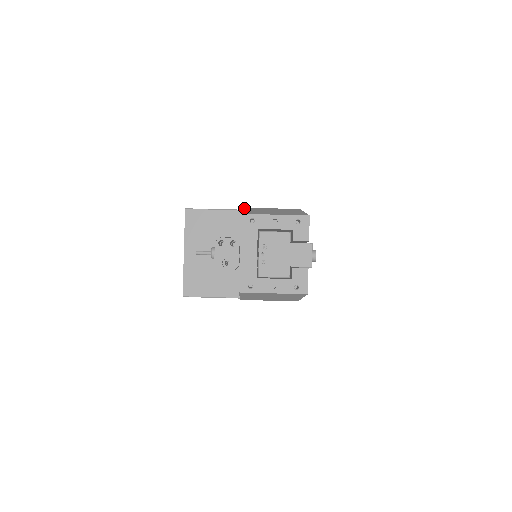
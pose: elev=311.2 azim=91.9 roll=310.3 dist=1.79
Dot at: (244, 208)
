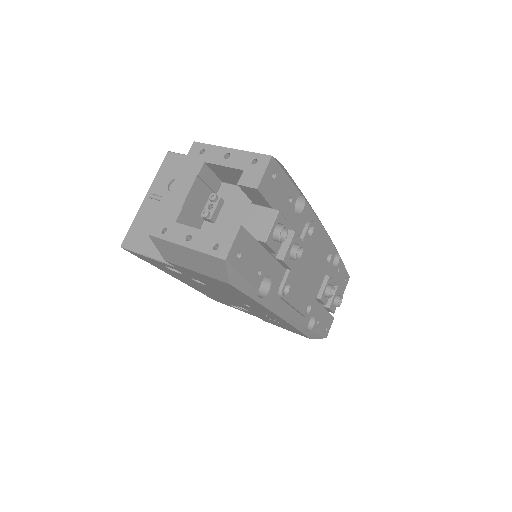
Dot at: occluded
